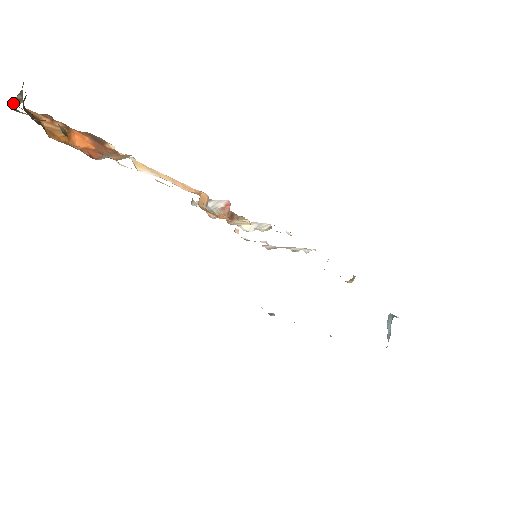
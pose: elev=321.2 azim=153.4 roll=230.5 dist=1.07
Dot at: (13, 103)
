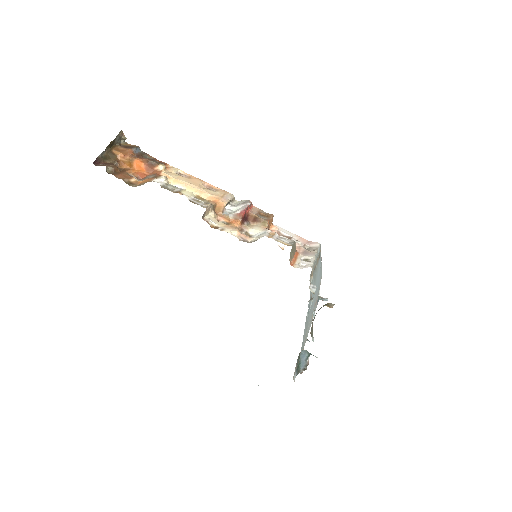
Dot at: (122, 140)
